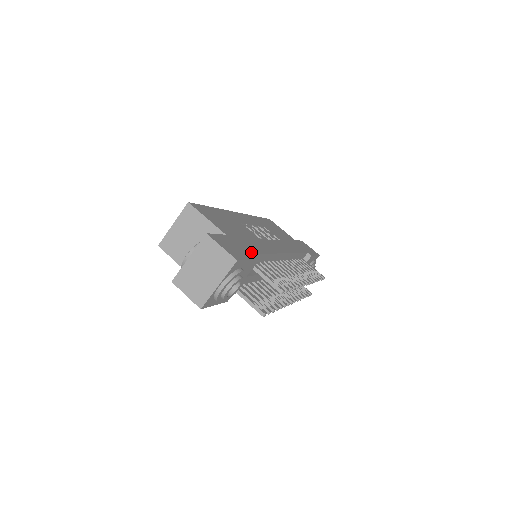
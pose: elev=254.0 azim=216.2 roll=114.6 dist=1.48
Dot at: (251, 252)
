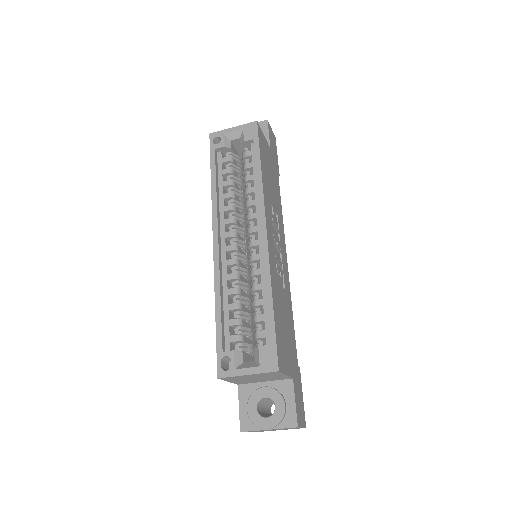
Dot at: (298, 368)
